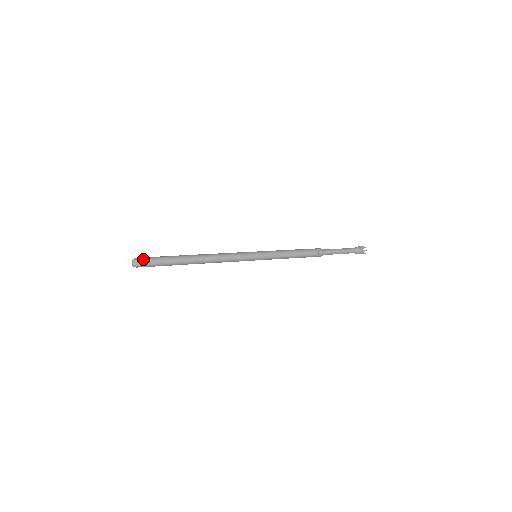
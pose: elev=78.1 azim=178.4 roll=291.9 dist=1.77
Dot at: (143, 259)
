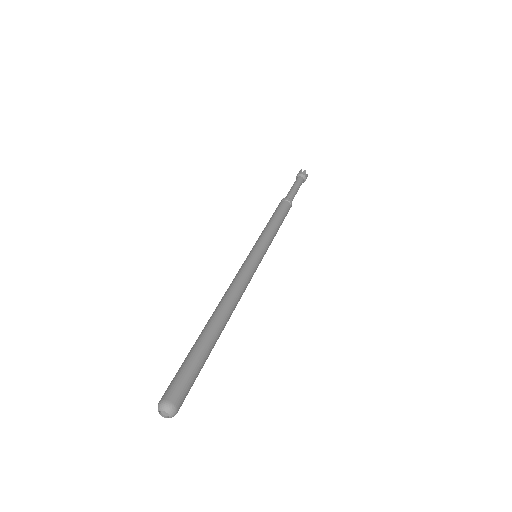
Dot at: occluded
